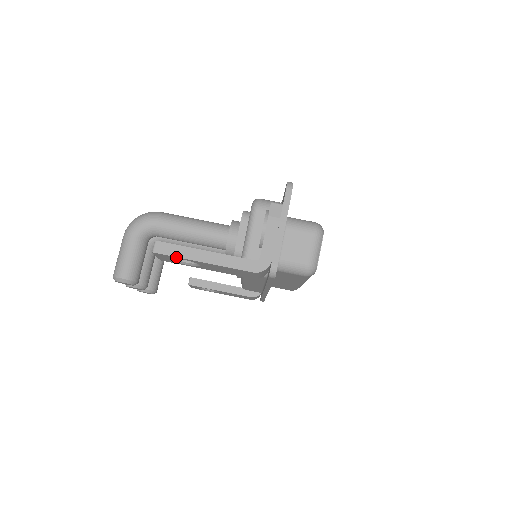
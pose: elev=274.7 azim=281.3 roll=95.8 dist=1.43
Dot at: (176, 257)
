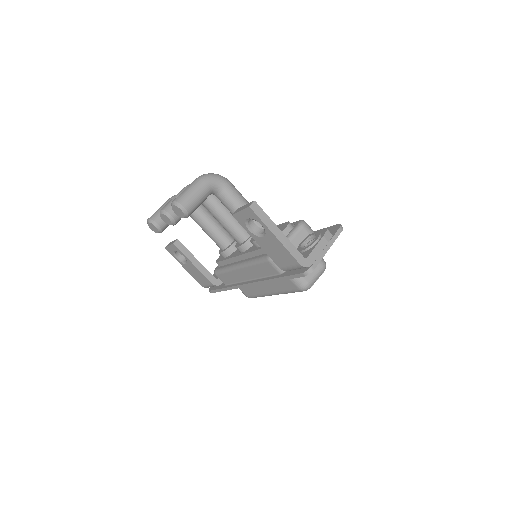
Dot at: (261, 221)
